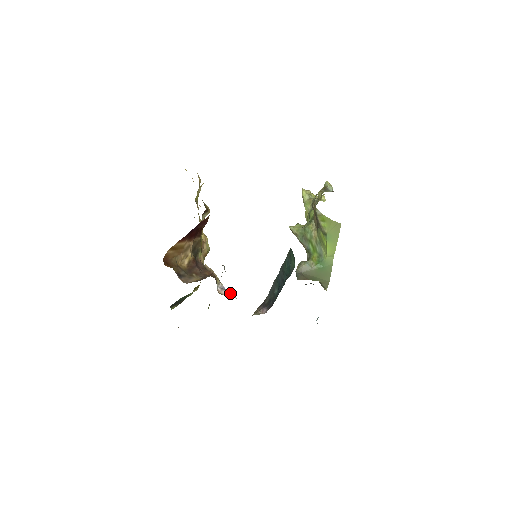
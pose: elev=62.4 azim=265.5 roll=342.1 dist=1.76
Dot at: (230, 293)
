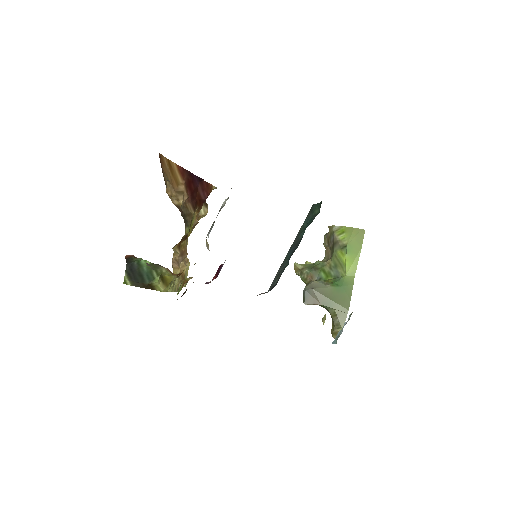
Dot at: occluded
